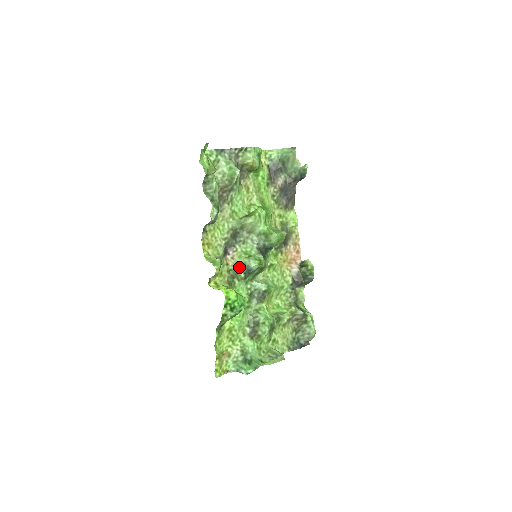
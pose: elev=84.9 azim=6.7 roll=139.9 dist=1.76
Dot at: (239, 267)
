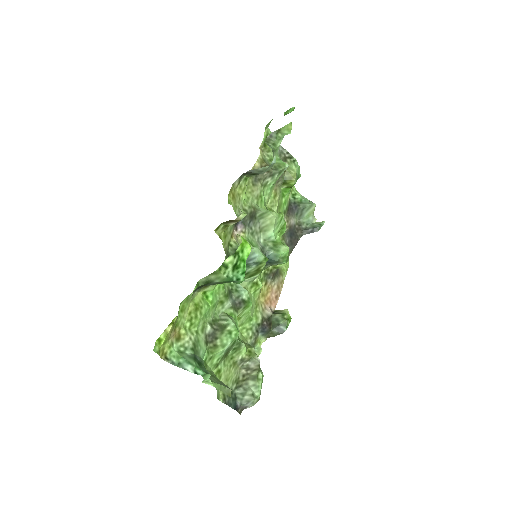
Dot at: occluded
